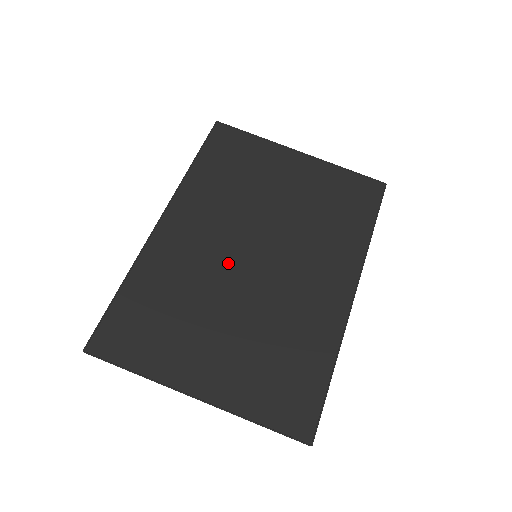
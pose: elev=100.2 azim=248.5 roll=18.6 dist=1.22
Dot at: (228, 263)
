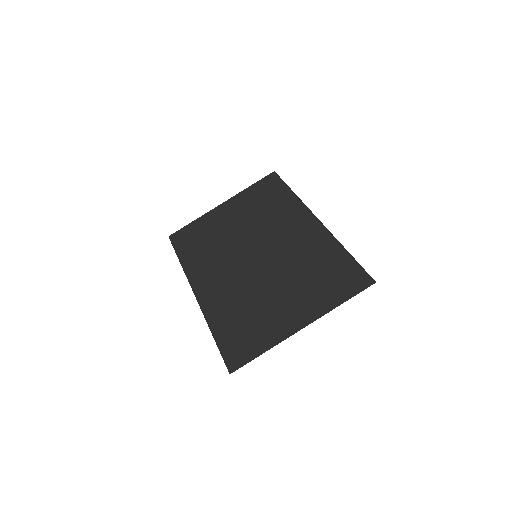
Dot at: (248, 272)
